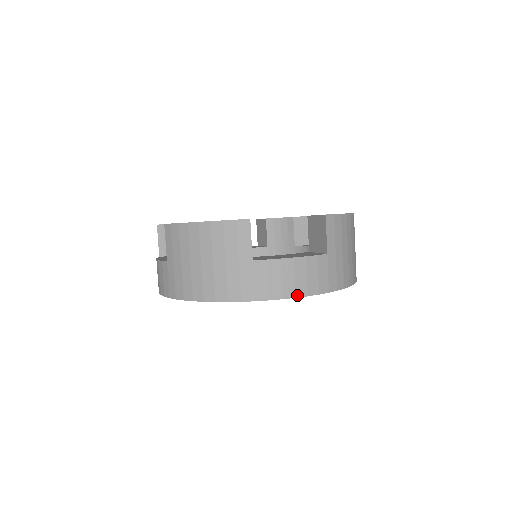
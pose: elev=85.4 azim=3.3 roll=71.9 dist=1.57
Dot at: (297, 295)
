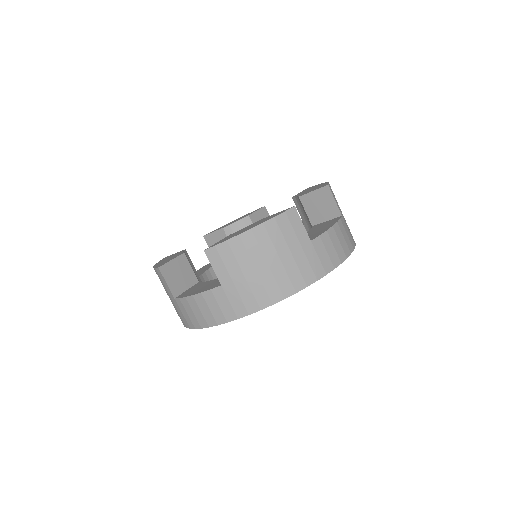
Dot at: (346, 256)
